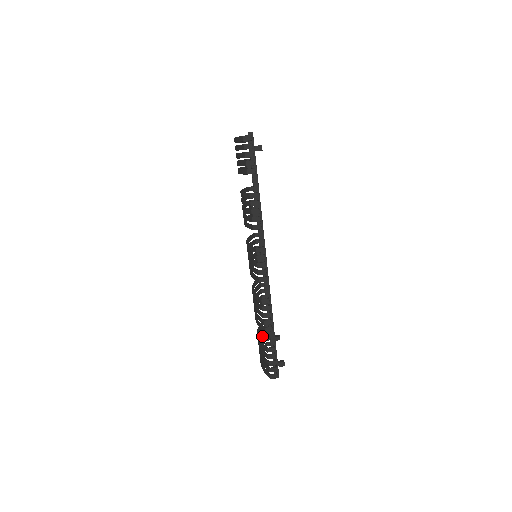
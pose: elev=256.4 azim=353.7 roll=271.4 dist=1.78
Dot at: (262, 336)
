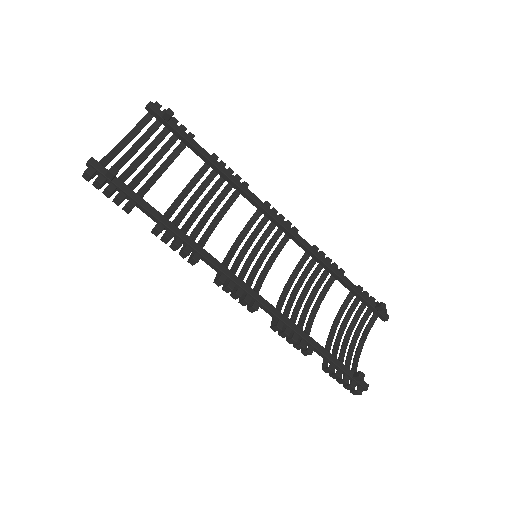
Dot at: (357, 312)
